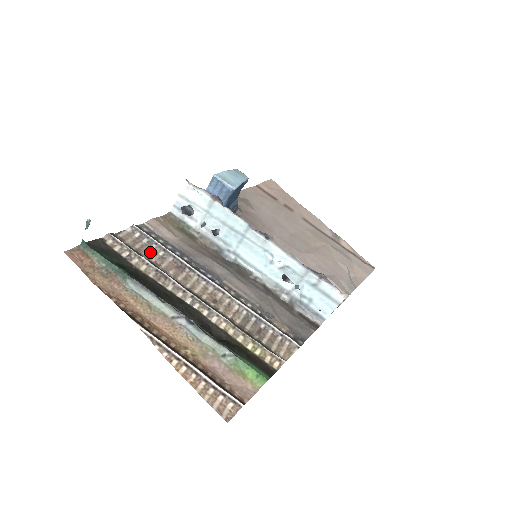
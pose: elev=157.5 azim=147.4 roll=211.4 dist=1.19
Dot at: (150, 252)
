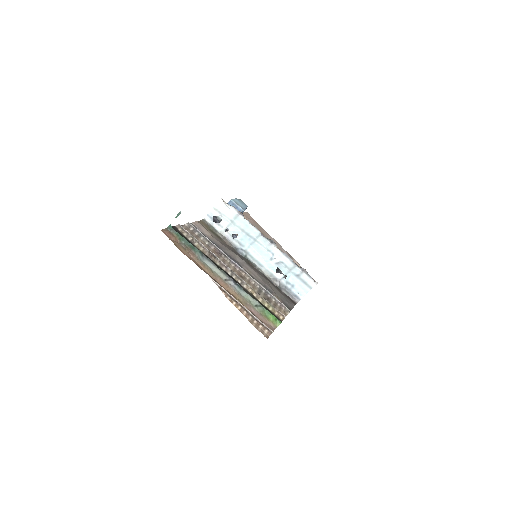
Dot at: (201, 241)
